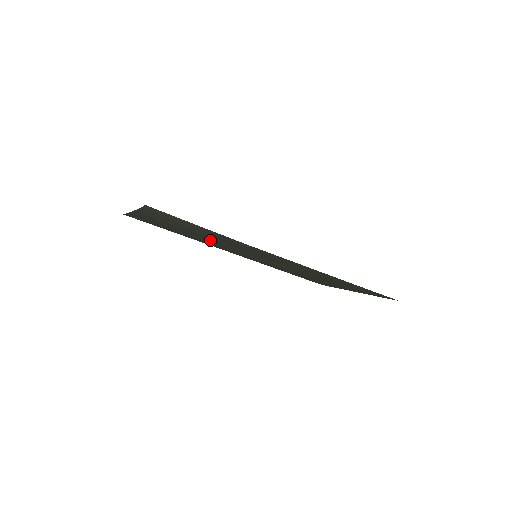
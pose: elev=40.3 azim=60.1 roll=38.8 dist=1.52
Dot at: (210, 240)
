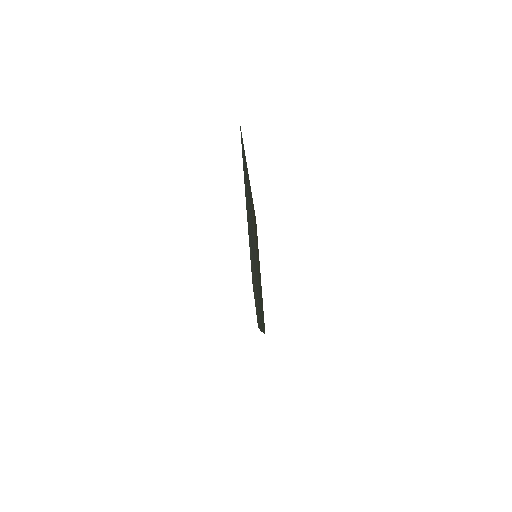
Dot at: occluded
